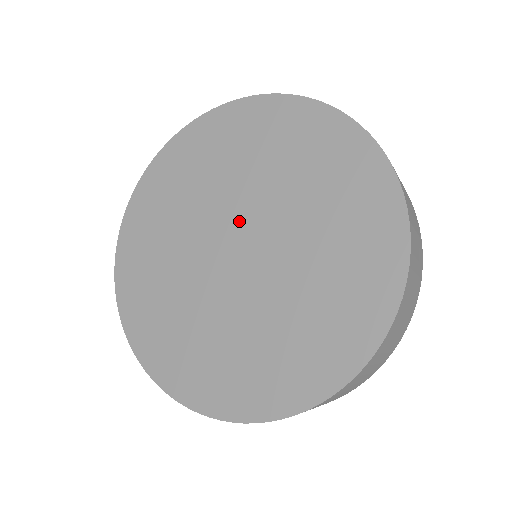
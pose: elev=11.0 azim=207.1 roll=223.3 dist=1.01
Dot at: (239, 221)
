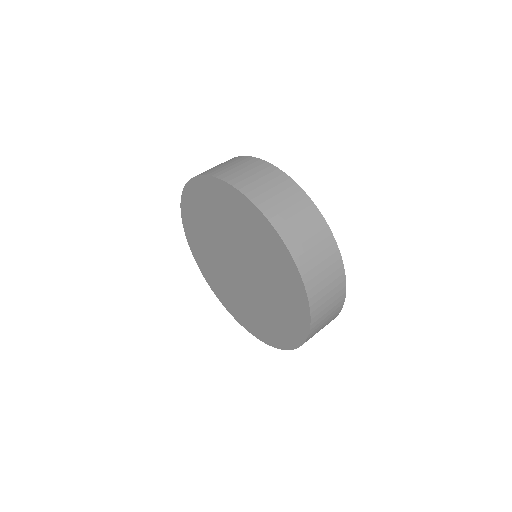
Dot at: (229, 253)
